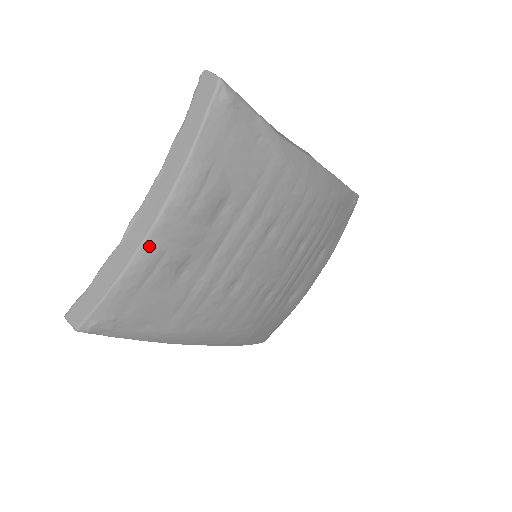
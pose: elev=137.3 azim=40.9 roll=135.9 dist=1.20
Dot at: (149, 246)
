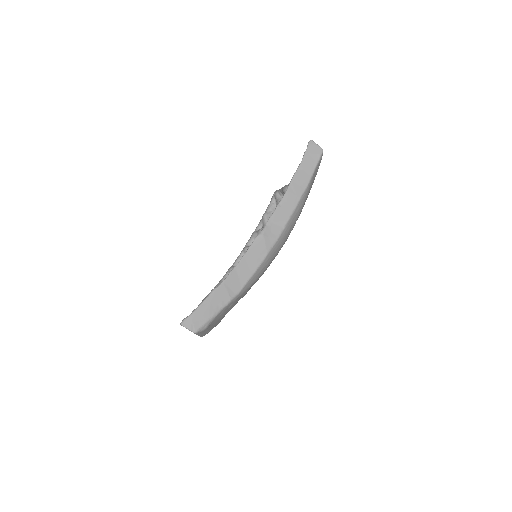
Dot at: occluded
